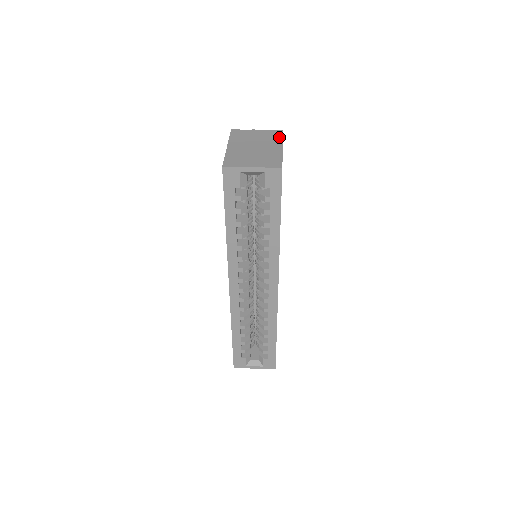
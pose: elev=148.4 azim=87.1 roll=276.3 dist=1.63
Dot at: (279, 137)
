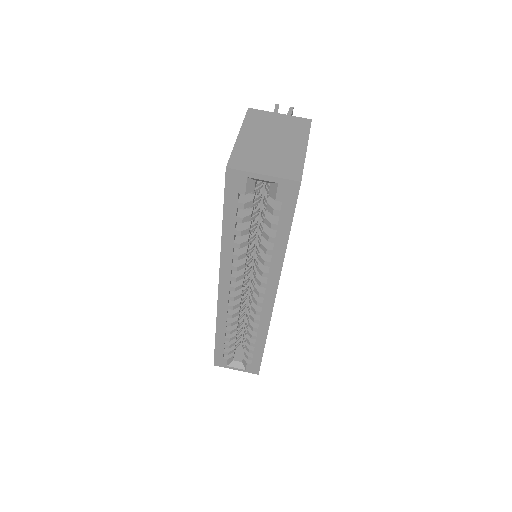
Dot at: (305, 130)
